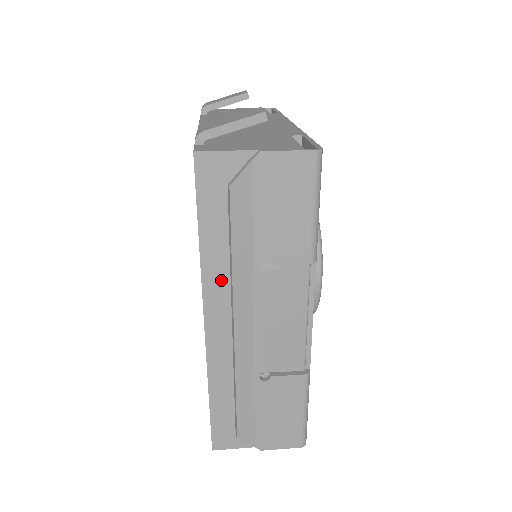
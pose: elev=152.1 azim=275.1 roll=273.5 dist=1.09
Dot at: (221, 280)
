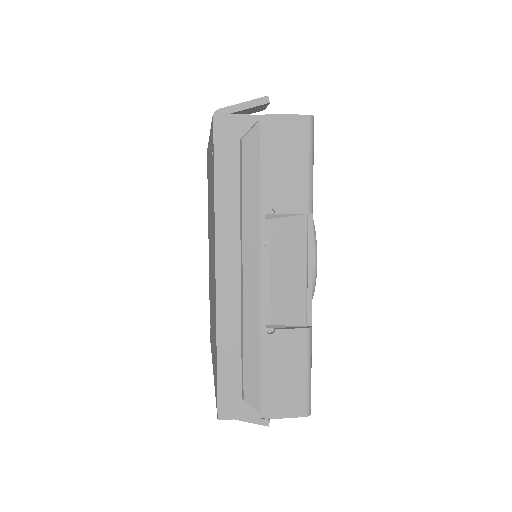
Dot at: (232, 228)
